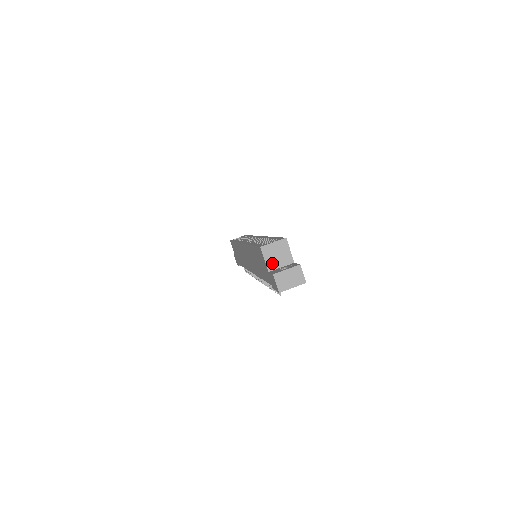
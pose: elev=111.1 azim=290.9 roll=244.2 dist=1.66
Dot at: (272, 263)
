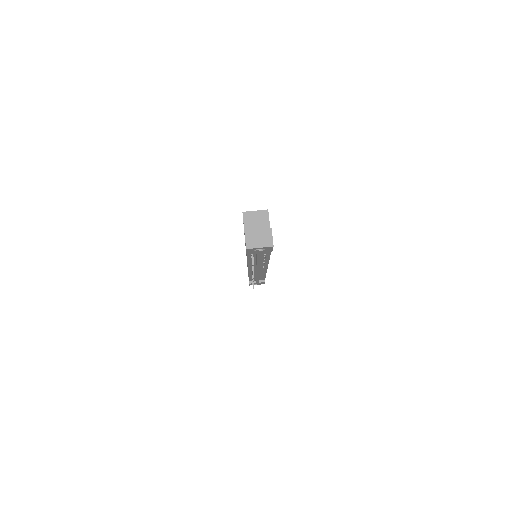
Dot at: (250, 229)
